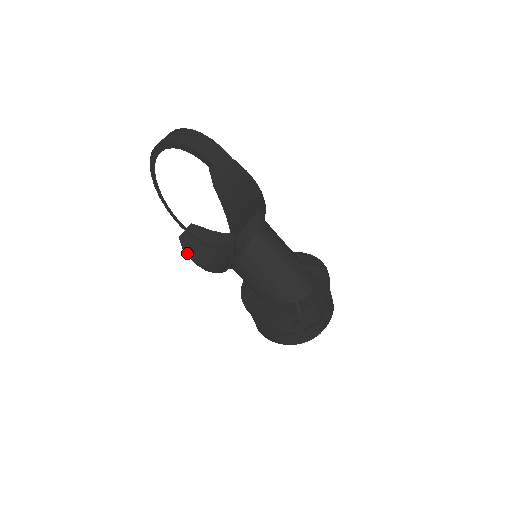
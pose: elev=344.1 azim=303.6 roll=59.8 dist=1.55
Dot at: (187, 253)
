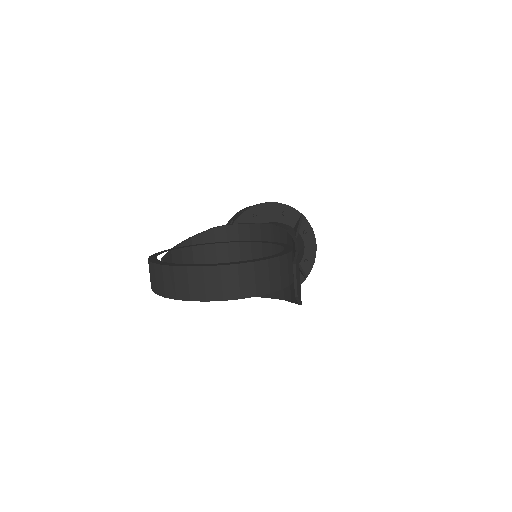
Dot at: occluded
